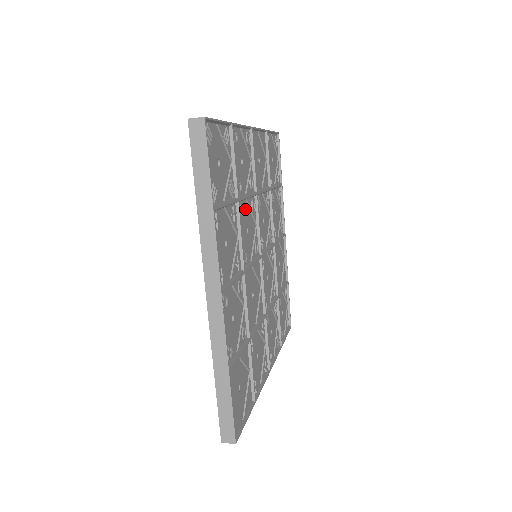
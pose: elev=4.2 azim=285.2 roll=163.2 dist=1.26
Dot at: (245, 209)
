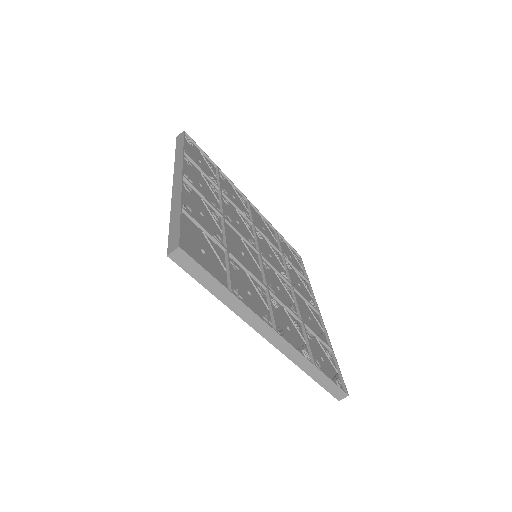
Dot at: (235, 213)
